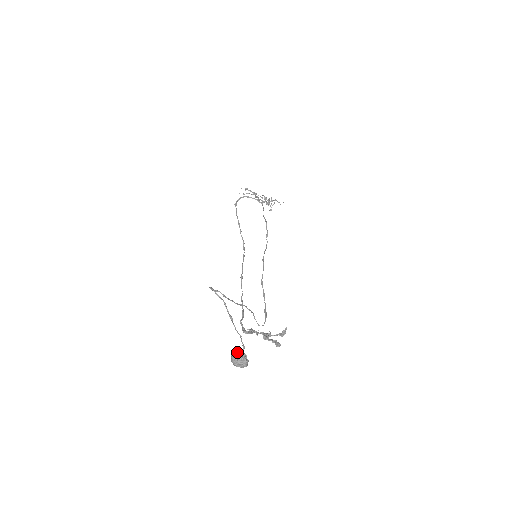
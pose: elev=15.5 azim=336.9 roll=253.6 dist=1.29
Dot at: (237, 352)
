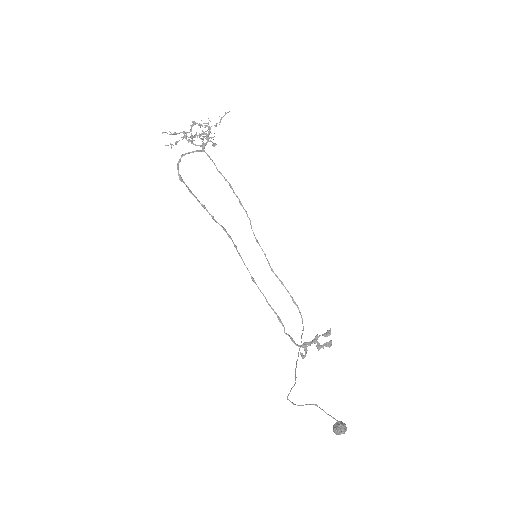
Dot at: (338, 431)
